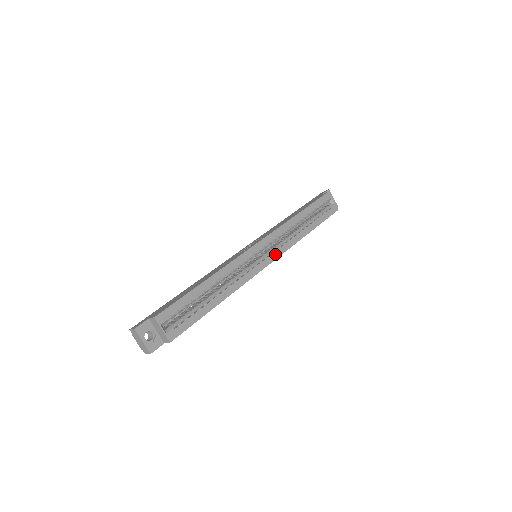
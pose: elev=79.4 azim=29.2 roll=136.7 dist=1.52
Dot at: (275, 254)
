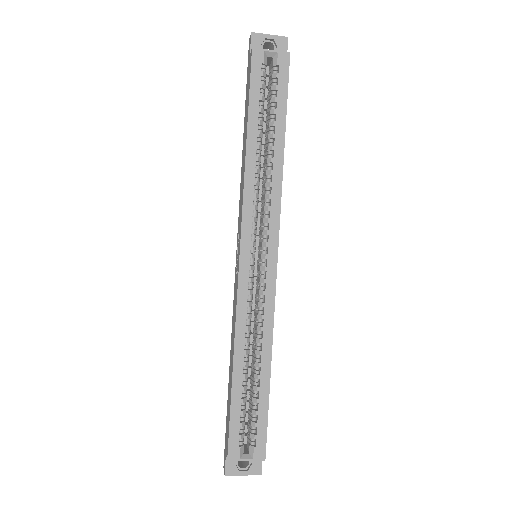
Dot at: (272, 237)
